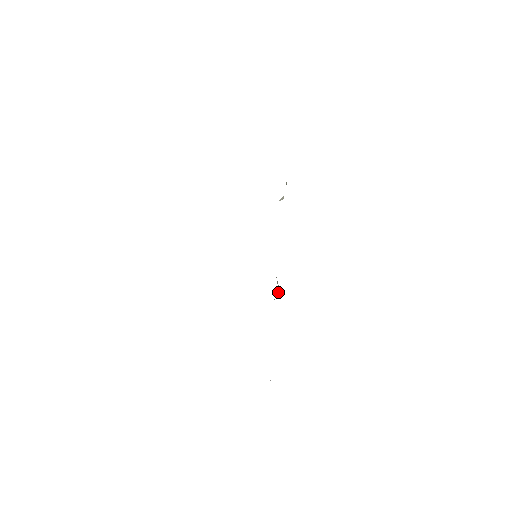
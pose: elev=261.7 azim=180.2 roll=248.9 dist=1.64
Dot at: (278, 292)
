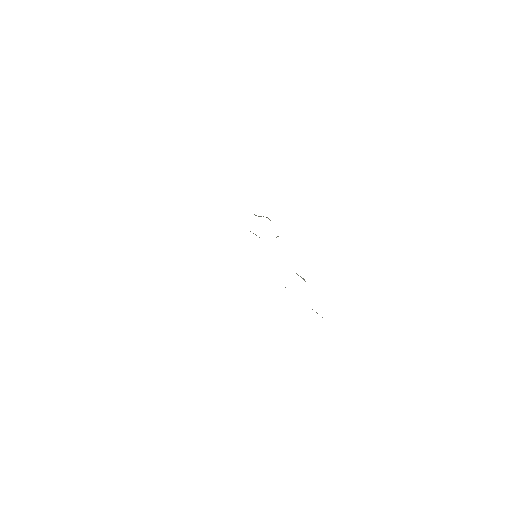
Dot at: occluded
